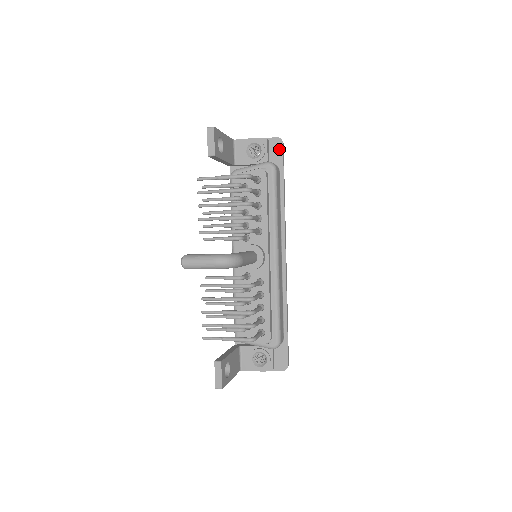
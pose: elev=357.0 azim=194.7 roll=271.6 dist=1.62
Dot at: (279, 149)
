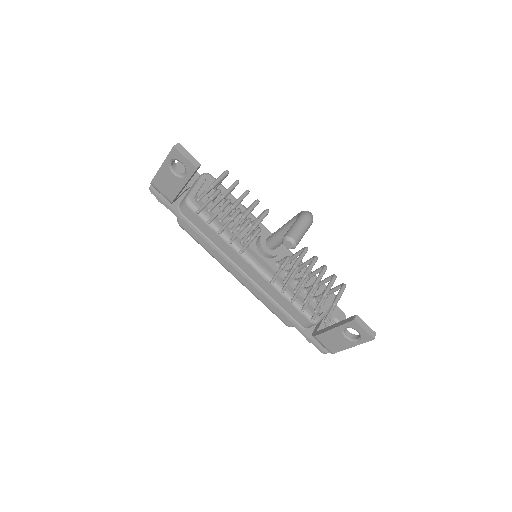
Dot at: occluded
